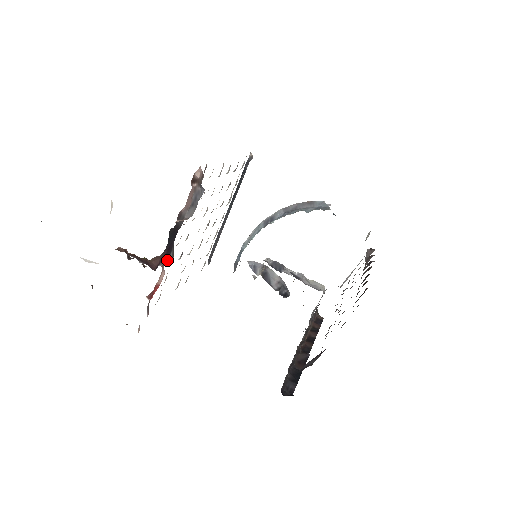
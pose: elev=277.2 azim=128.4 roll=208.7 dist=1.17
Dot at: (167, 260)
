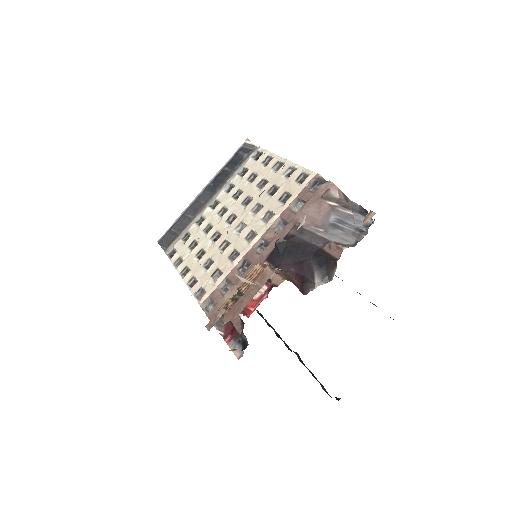
Dot at: (314, 283)
